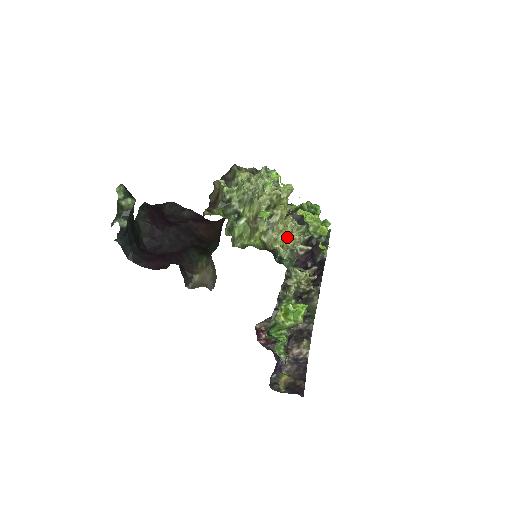
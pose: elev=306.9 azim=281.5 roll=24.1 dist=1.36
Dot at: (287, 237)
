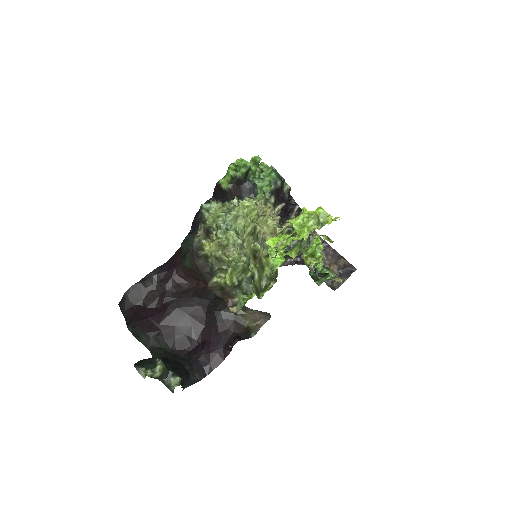
Dot at: occluded
